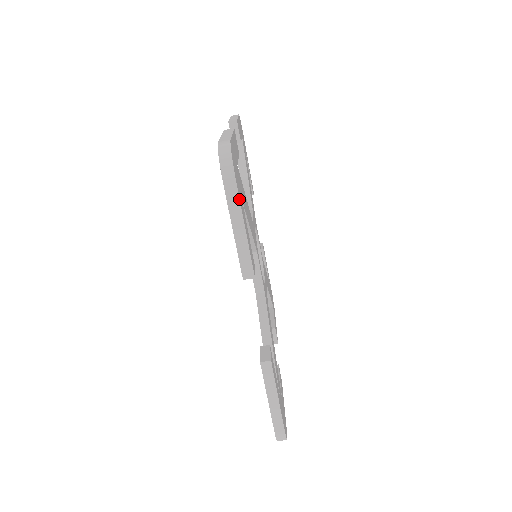
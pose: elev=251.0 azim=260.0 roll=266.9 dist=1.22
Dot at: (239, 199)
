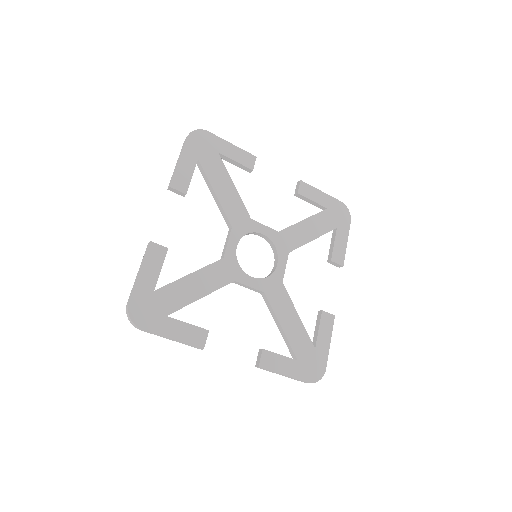
Dot at: (154, 333)
